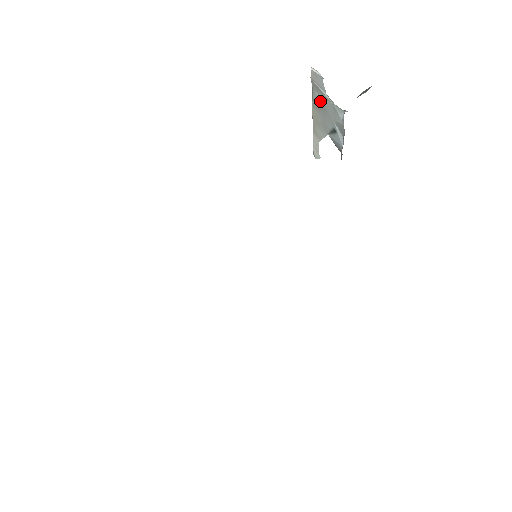
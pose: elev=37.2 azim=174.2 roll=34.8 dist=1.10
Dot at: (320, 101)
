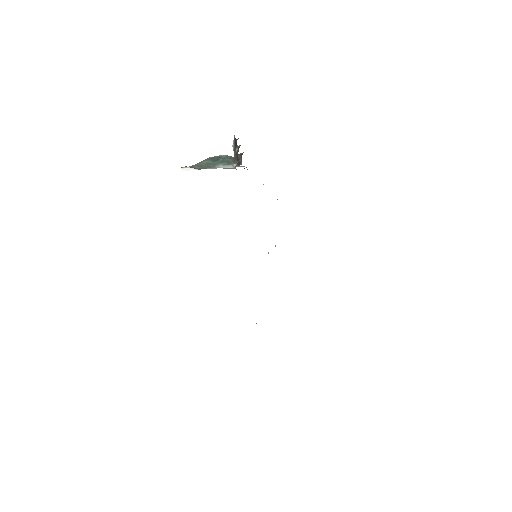
Dot at: occluded
